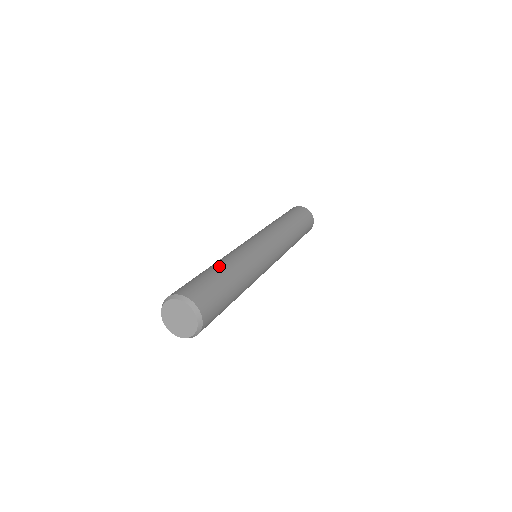
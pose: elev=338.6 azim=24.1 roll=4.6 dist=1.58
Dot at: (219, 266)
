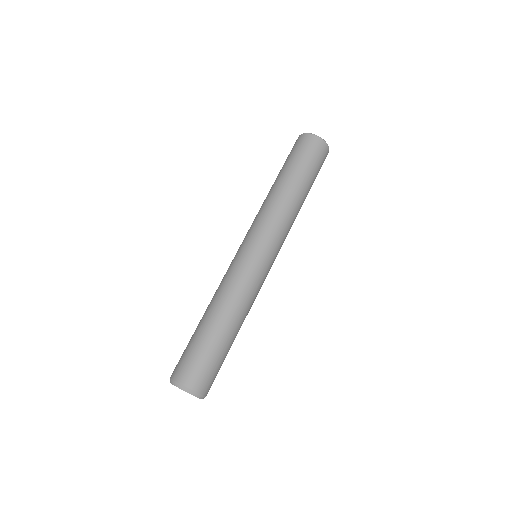
Dot at: (207, 319)
